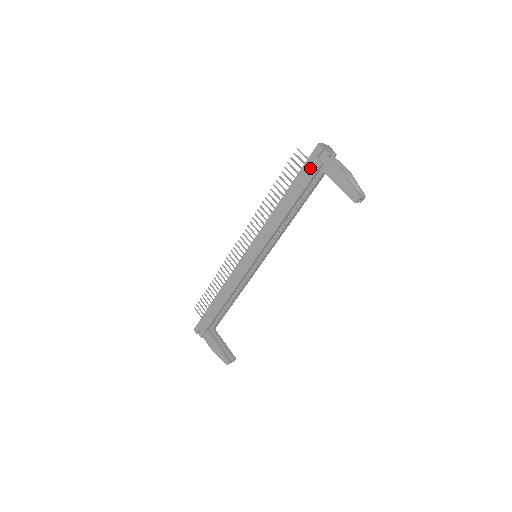
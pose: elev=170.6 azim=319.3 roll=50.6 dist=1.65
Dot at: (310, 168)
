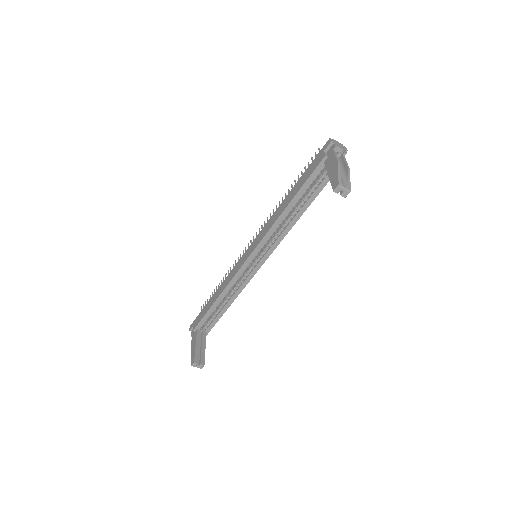
Dot at: (316, 161)
